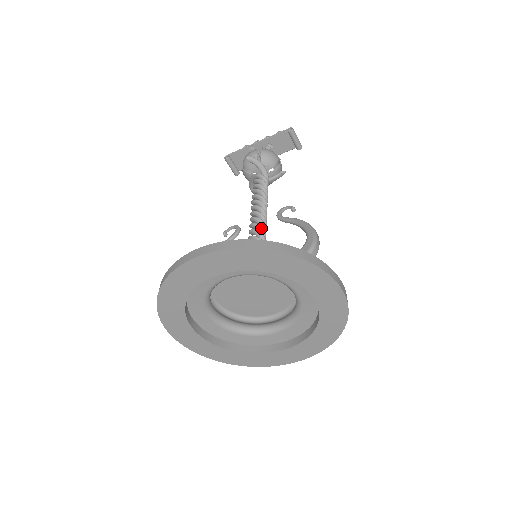
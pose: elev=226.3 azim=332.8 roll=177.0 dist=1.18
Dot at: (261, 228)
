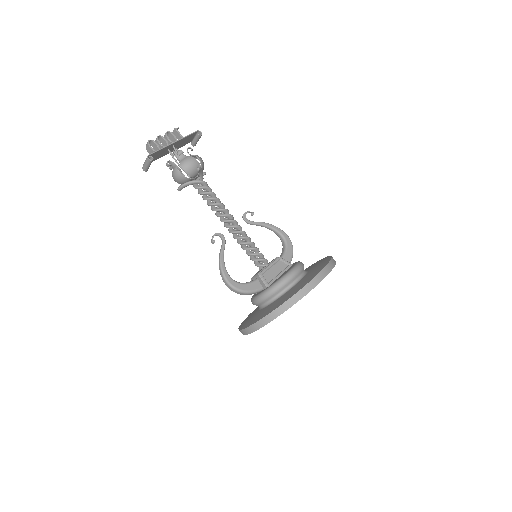
Dot at: (246, 234)
